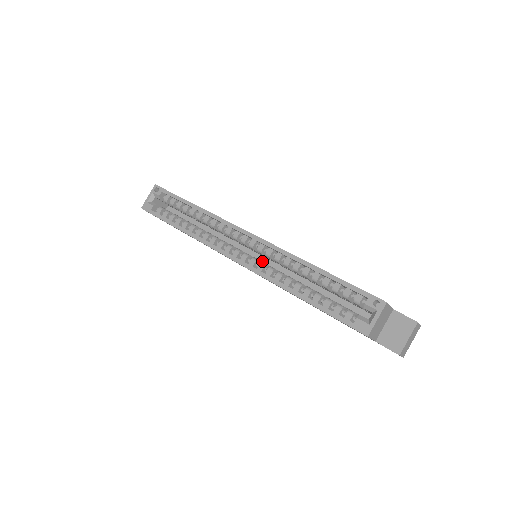
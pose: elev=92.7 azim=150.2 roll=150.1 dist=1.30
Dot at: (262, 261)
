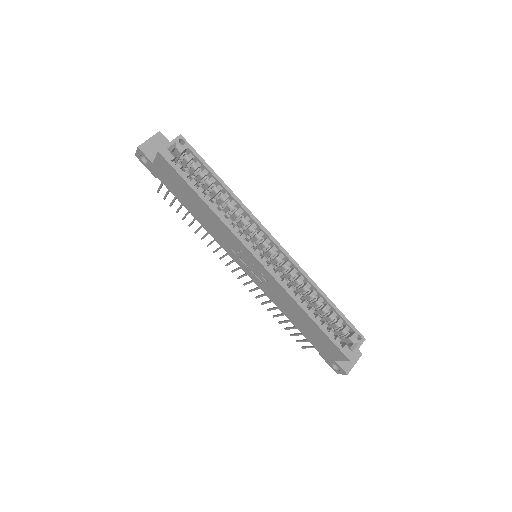
Dot at: occluded
